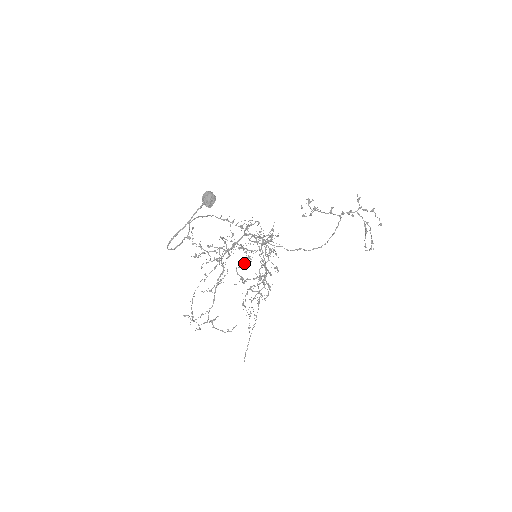
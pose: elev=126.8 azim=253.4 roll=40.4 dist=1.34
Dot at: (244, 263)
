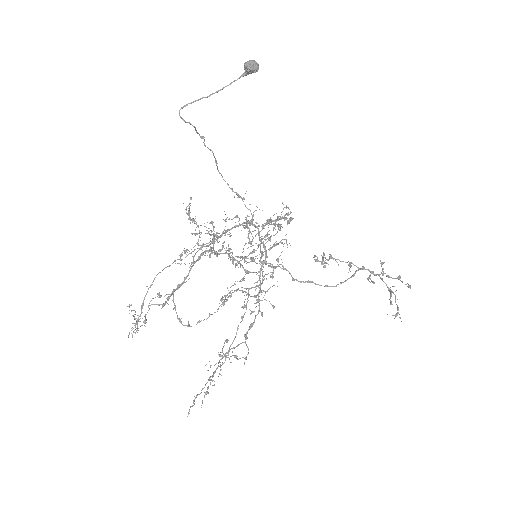
Dot at: occluded
